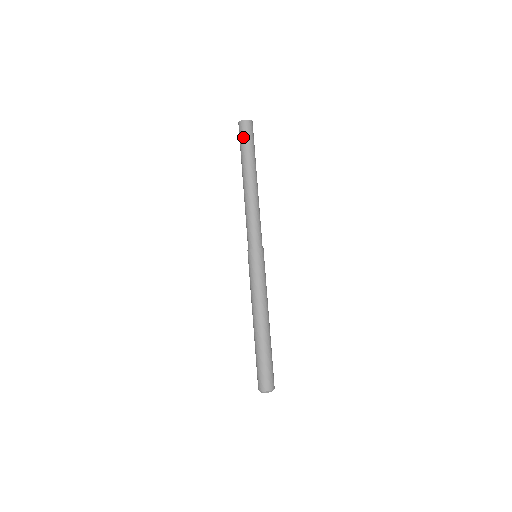
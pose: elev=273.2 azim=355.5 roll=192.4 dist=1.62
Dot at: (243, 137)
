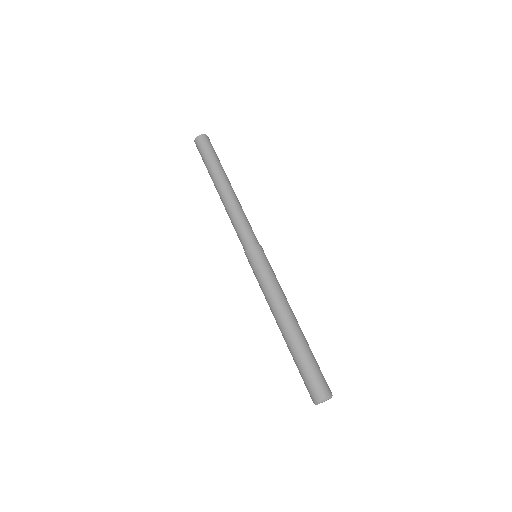
Dot at: (200, 153)
